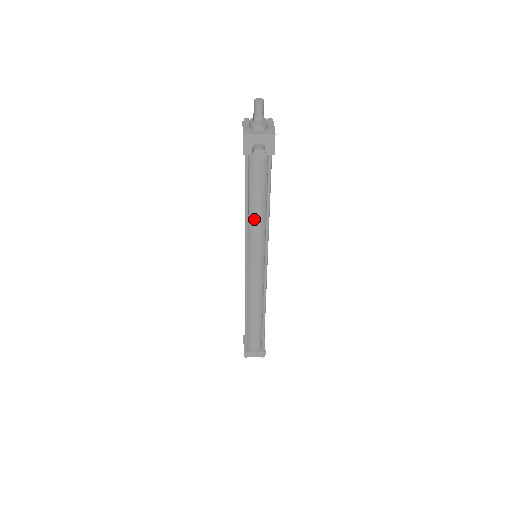
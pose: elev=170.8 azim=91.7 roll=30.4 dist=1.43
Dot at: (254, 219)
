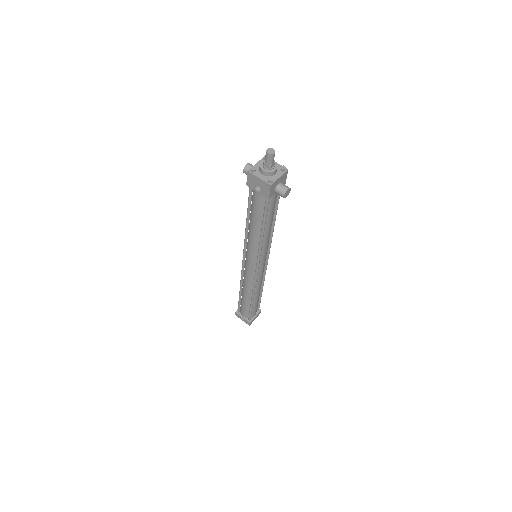
Dot at: (267, 235)
